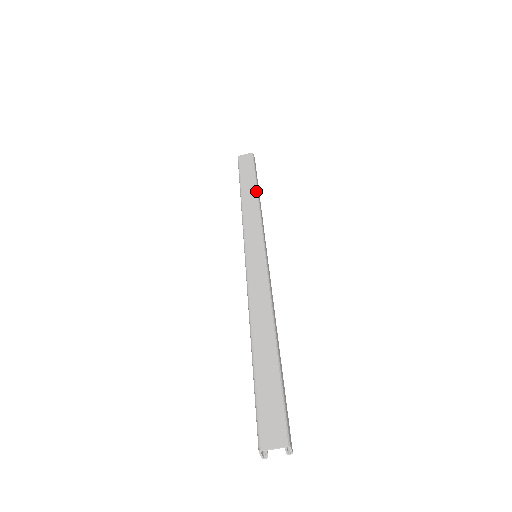
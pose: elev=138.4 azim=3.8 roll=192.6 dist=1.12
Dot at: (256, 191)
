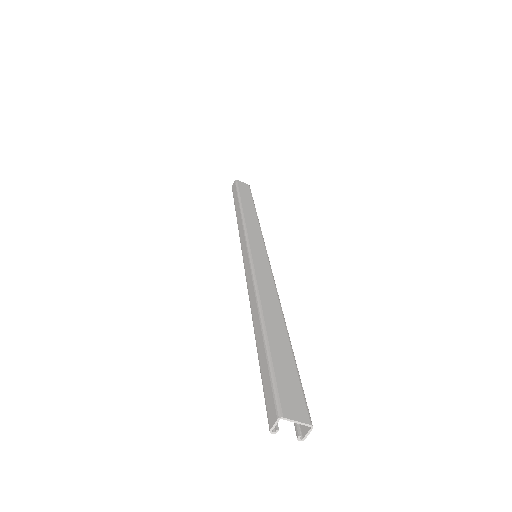
Dot at: occluded
